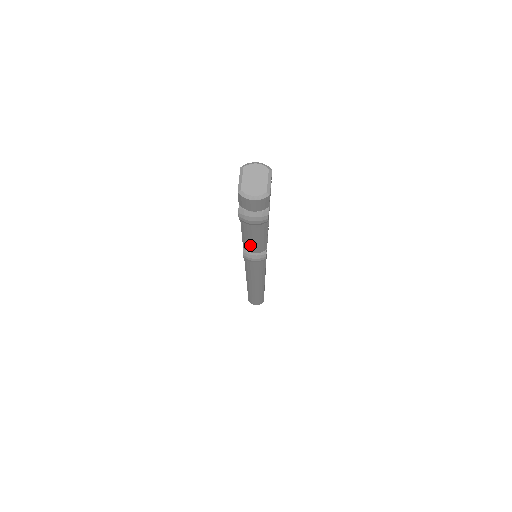
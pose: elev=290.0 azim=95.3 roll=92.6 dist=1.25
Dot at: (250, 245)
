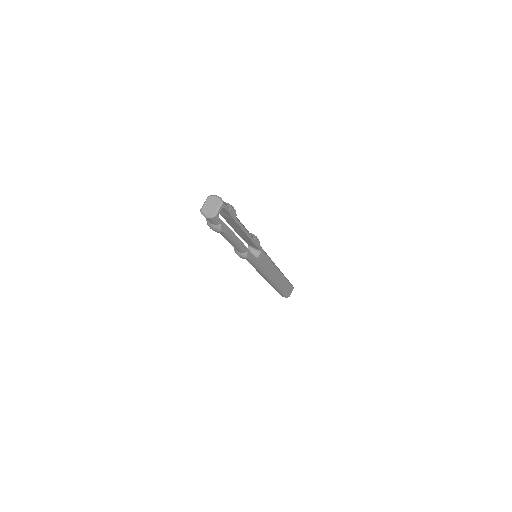
Dot at: (232, 245)
